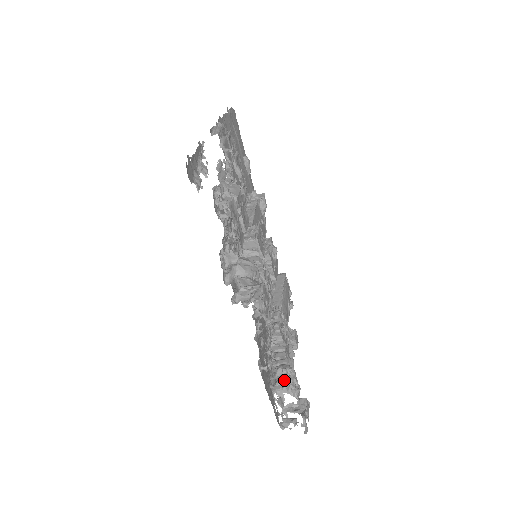
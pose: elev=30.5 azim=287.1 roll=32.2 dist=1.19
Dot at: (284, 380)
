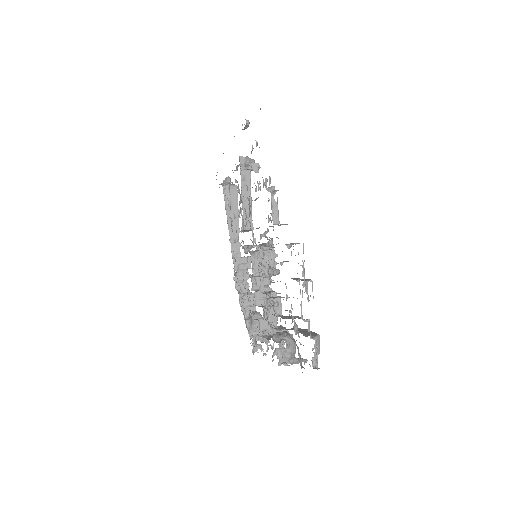
Dot at: (259, 330)
